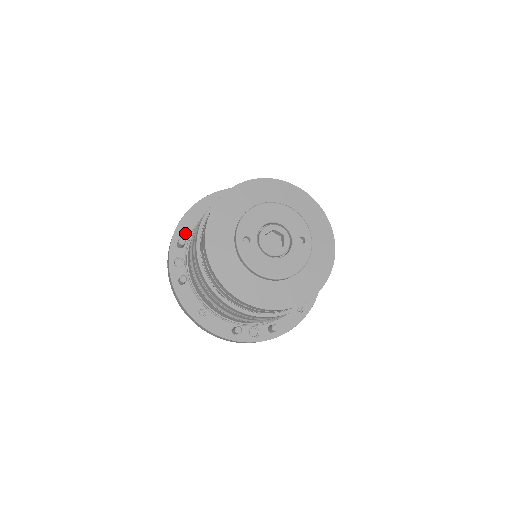
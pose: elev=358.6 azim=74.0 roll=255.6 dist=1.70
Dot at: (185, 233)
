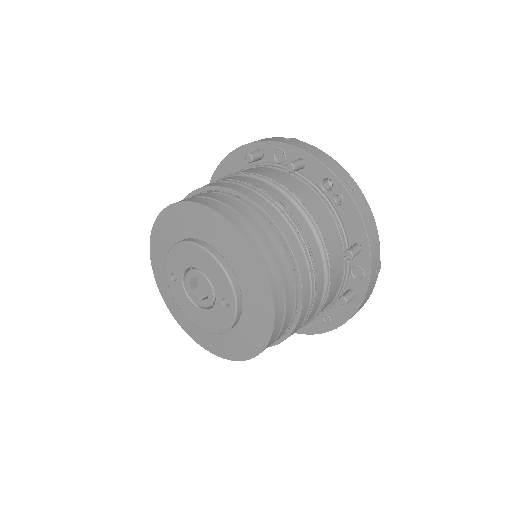
Dot at: occluded
